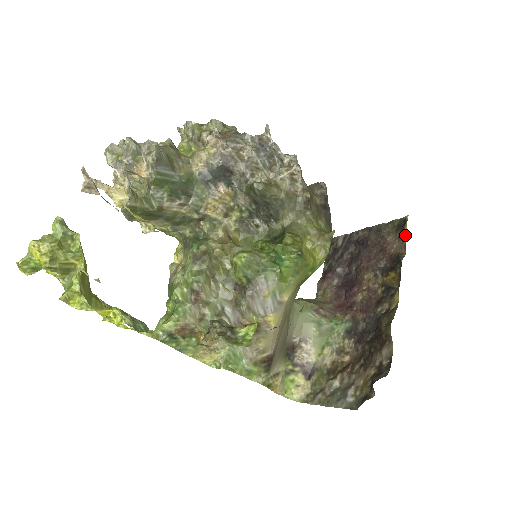
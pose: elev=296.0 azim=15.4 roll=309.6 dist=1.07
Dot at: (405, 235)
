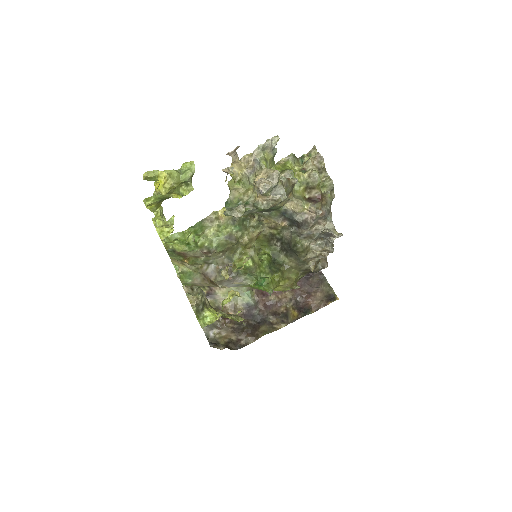
Dot at: (325, 305)
